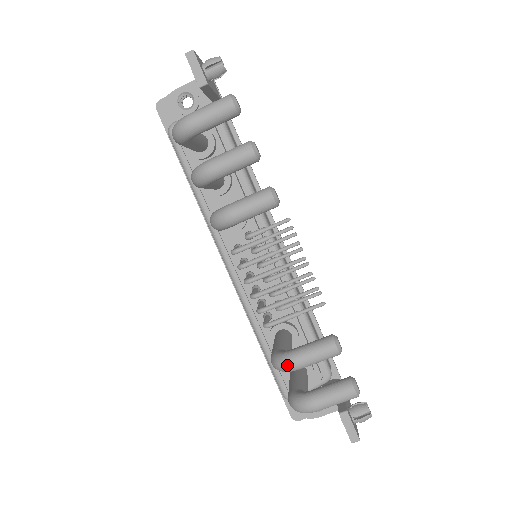
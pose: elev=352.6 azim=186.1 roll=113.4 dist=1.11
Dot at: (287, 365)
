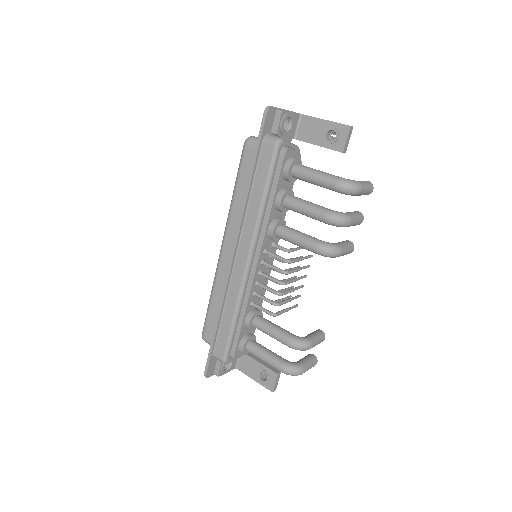
Dot at: (309, 347)
